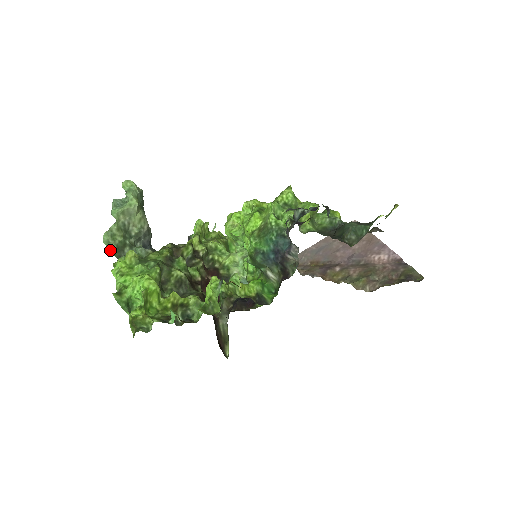
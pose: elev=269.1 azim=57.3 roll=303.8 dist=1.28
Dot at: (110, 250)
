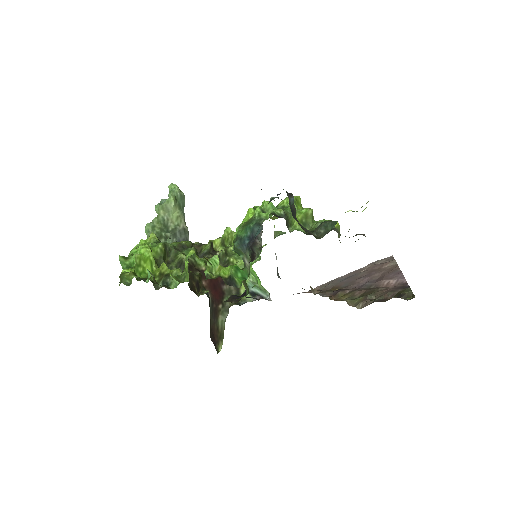
Dot at: (148, 237)
